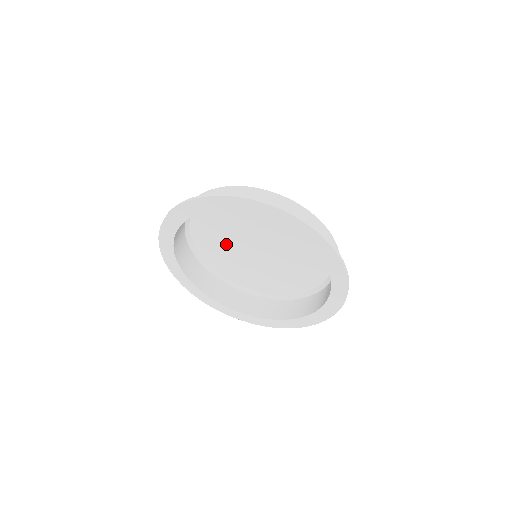
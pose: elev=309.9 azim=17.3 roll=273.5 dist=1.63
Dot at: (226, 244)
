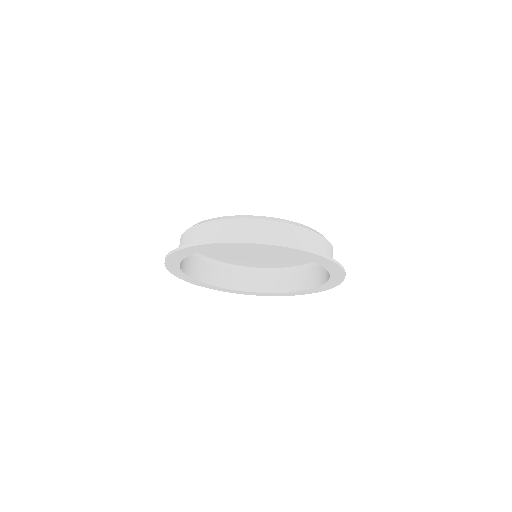
Dot at: occluded
